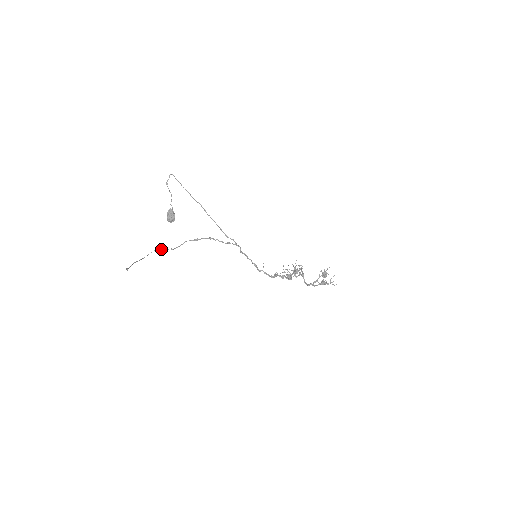
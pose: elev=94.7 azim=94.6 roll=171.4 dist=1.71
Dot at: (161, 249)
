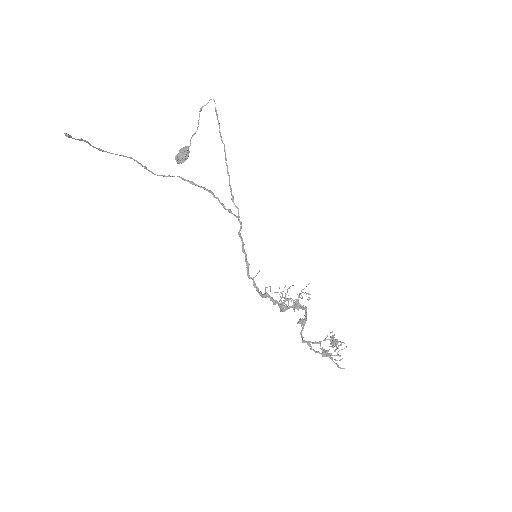
Dot at: occluded
